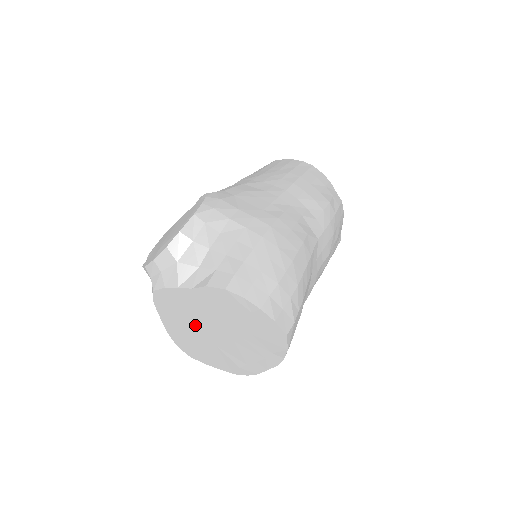
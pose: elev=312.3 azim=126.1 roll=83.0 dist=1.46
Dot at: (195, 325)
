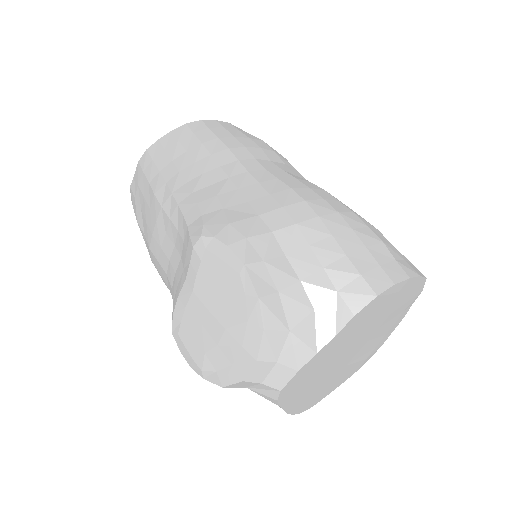
Dot at: (327, 371)
